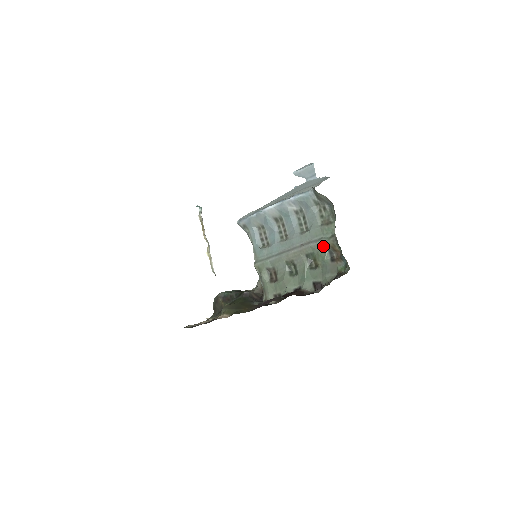
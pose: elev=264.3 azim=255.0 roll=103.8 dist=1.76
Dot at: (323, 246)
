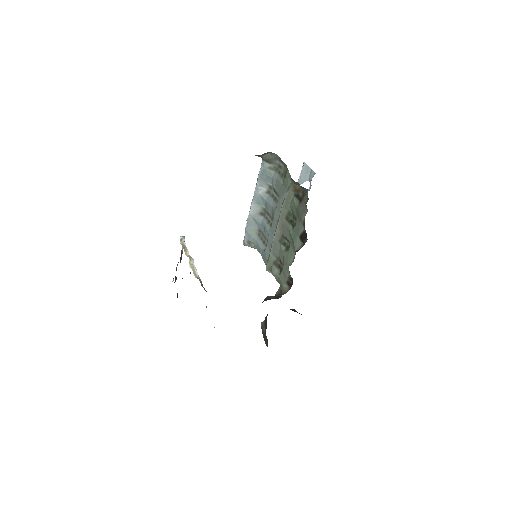
Dot at: (290, 197)
